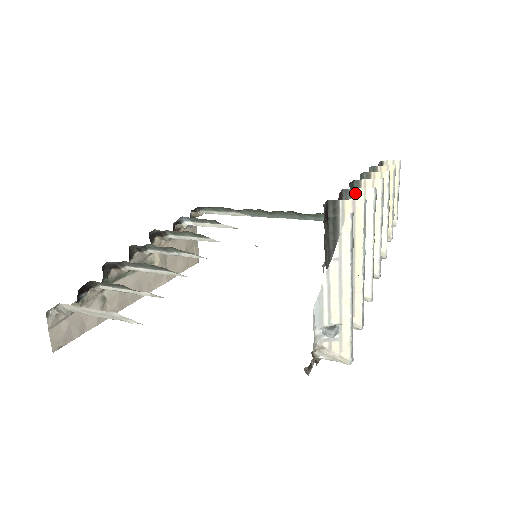
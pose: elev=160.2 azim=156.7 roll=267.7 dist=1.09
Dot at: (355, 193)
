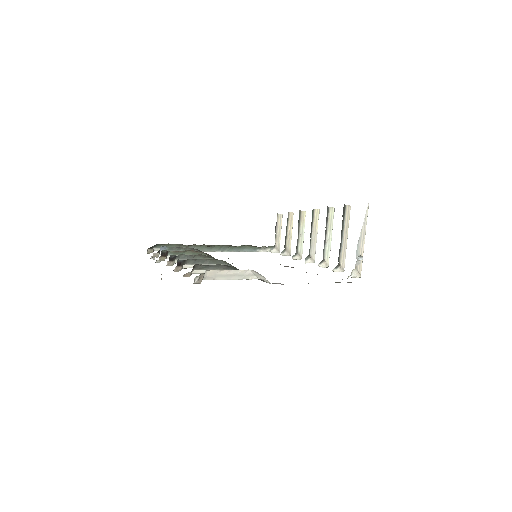
Dot at: (330, 209)
